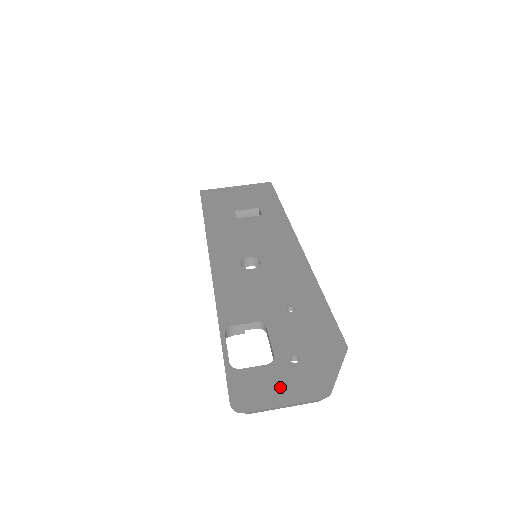
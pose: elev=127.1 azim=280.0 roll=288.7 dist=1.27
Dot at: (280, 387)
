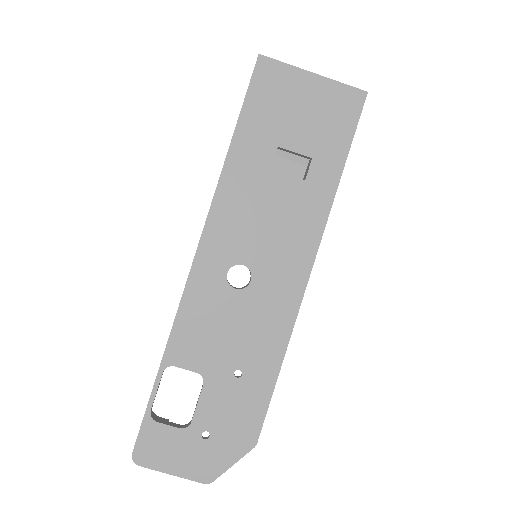
Dot at: (178, 457)
